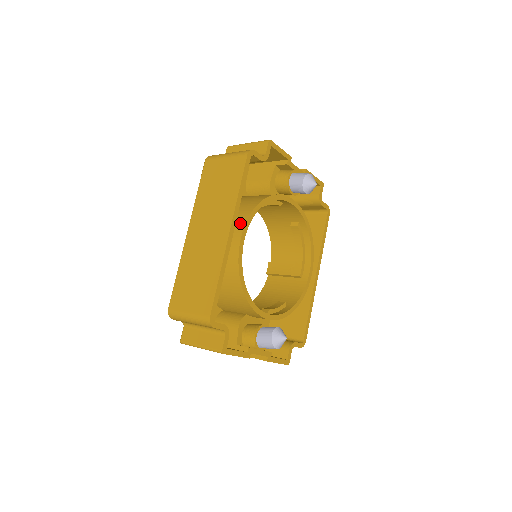
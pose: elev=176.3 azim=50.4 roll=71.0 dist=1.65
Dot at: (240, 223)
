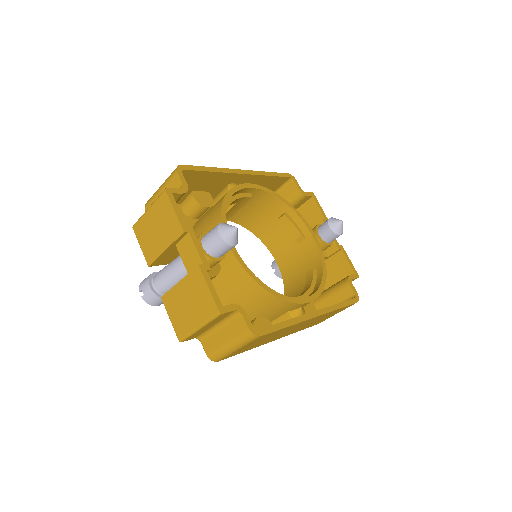
Dot at: occluded
